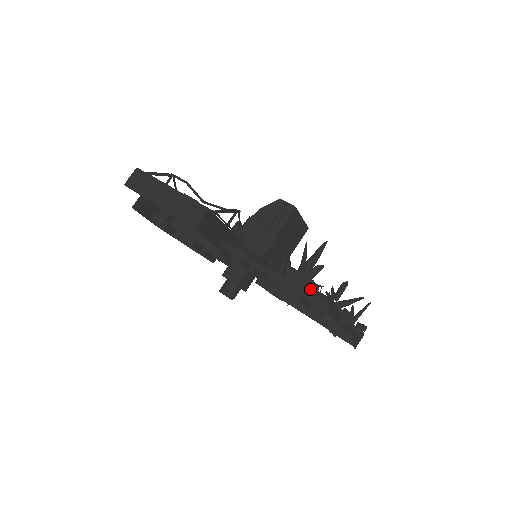
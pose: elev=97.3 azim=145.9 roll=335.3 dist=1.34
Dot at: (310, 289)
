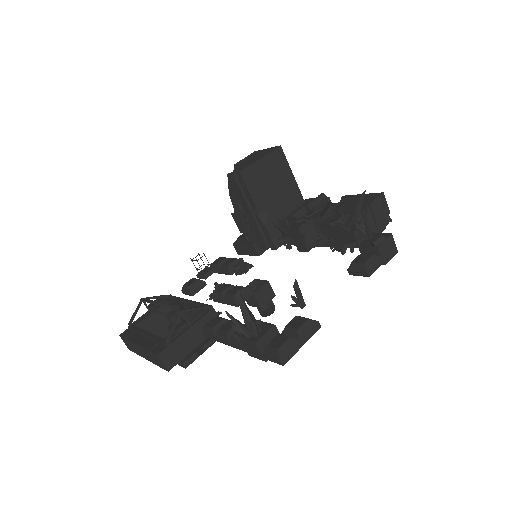
Dot at: (264, 345)
